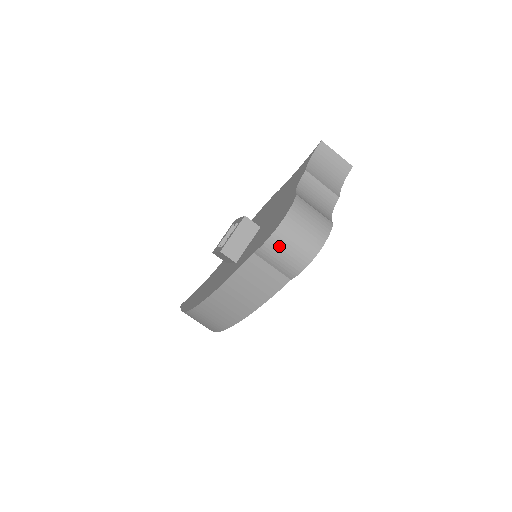
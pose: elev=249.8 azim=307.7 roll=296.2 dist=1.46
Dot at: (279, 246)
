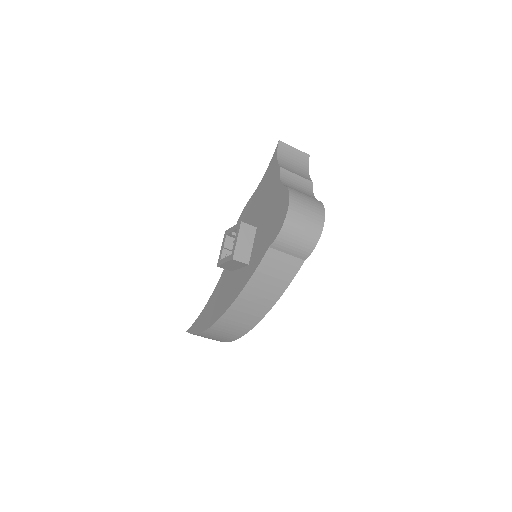
Dot at: (291, 233)
